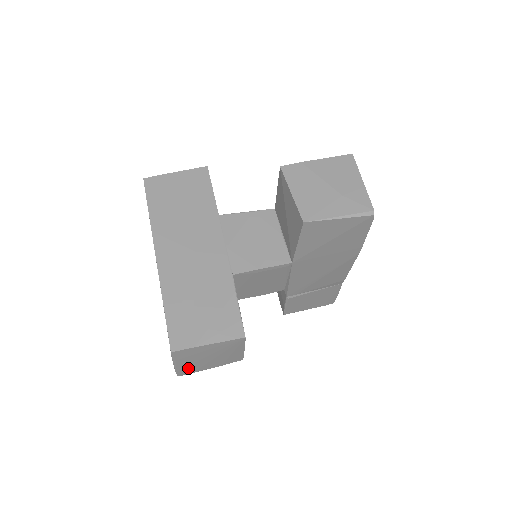
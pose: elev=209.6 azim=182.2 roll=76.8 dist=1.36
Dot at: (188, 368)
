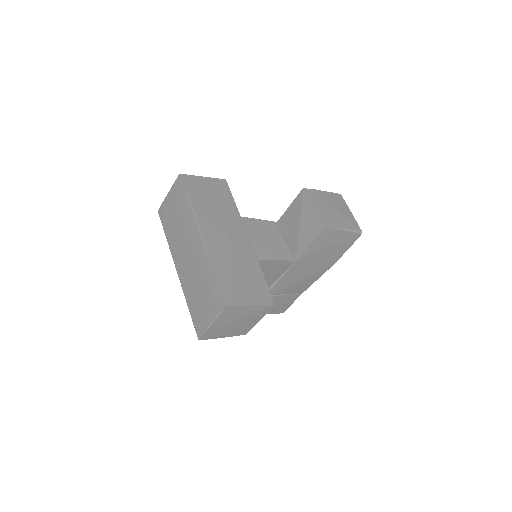
Dot at: (214, 331)
